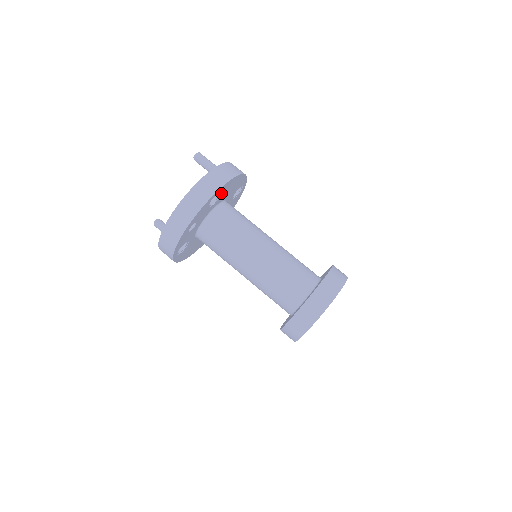
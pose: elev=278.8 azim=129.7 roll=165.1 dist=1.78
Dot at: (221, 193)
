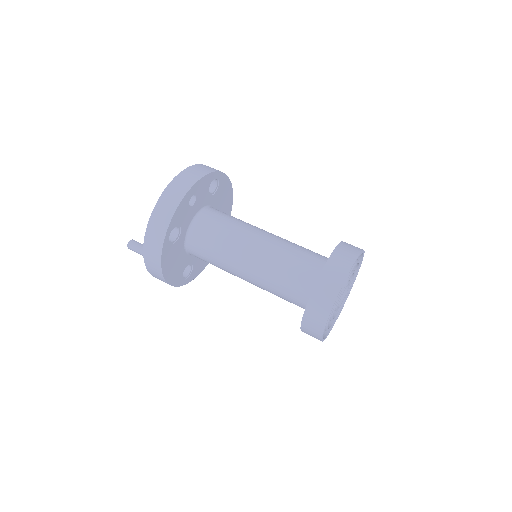
Dot at: (218, 187)
